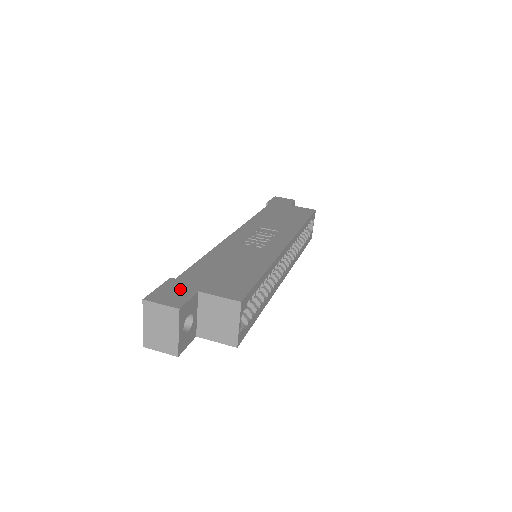
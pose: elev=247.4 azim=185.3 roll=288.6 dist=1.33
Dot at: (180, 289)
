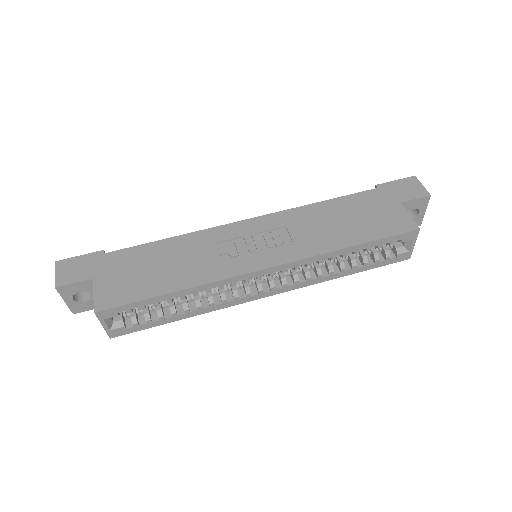
Dot at: (87, 267)
